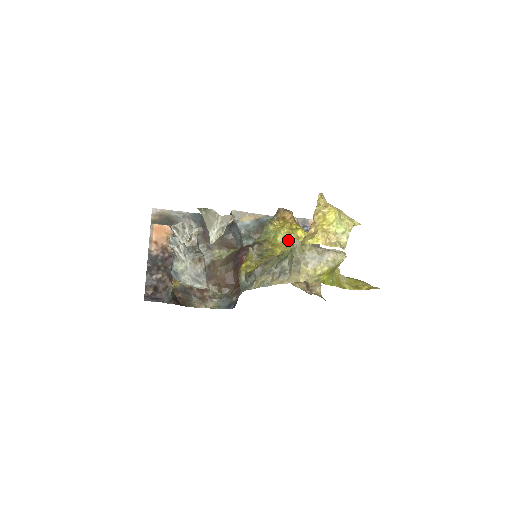
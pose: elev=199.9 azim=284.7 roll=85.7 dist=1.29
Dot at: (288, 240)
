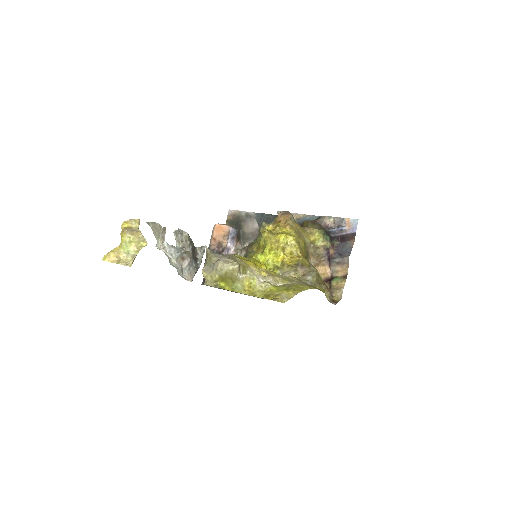
Dot at: (266, 244)
